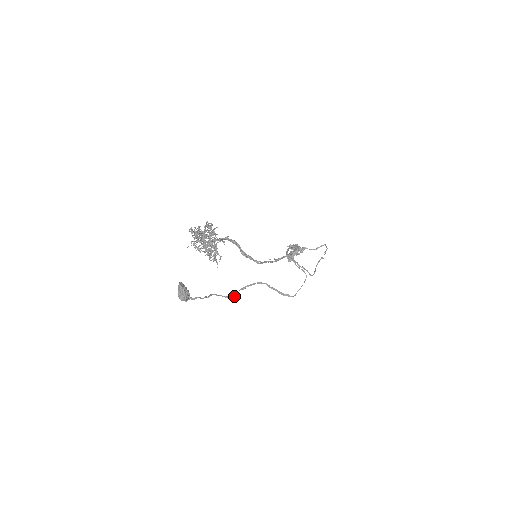
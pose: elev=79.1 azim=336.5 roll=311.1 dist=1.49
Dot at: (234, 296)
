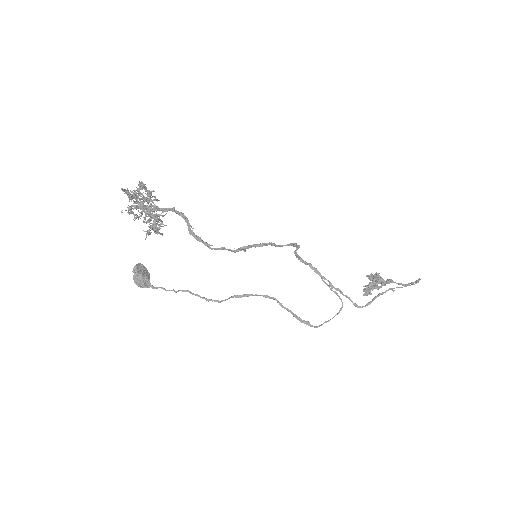
Dot at: (220, 302)
